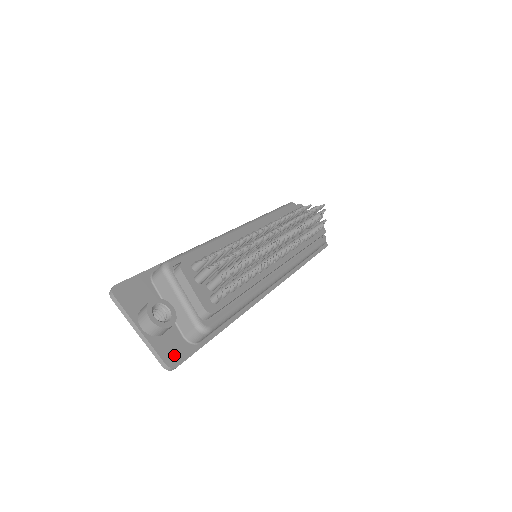
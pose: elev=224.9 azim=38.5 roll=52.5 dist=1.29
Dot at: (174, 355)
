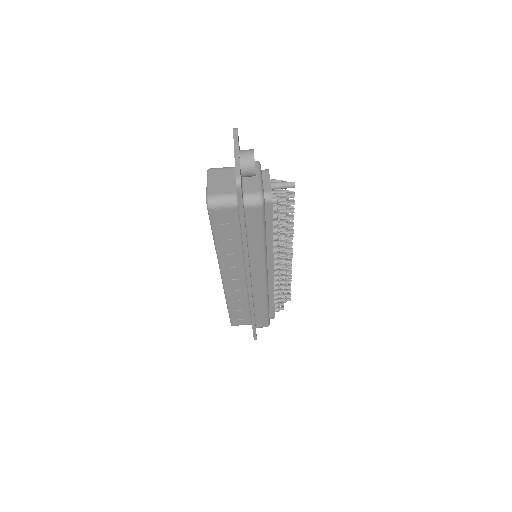
Dot at: (241, 184)
